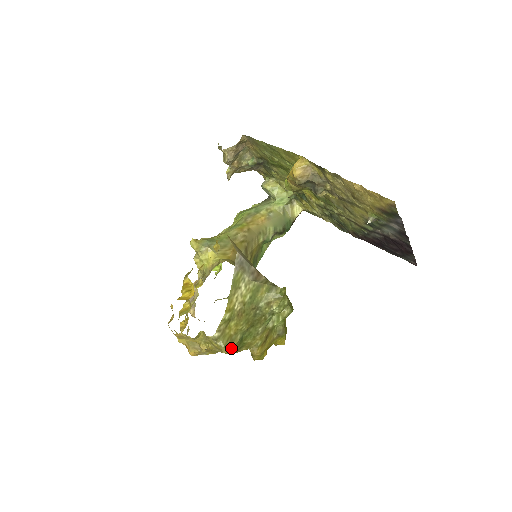
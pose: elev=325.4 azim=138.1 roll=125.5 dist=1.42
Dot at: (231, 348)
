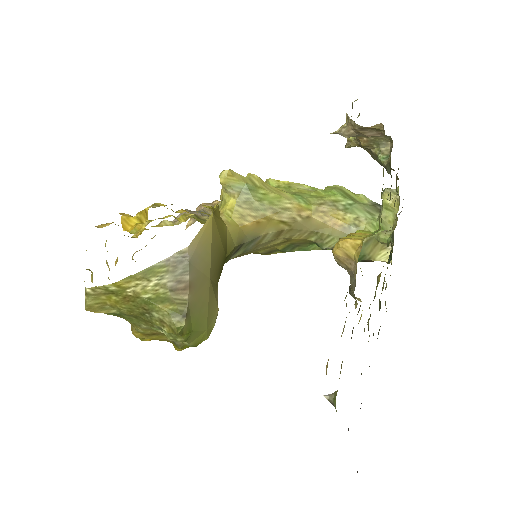
Dot at: (96, 311)
